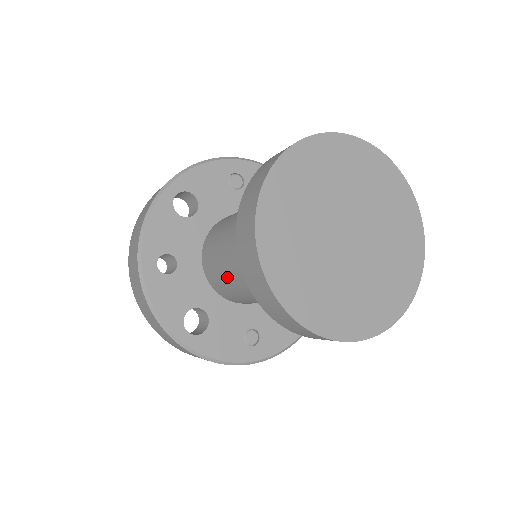
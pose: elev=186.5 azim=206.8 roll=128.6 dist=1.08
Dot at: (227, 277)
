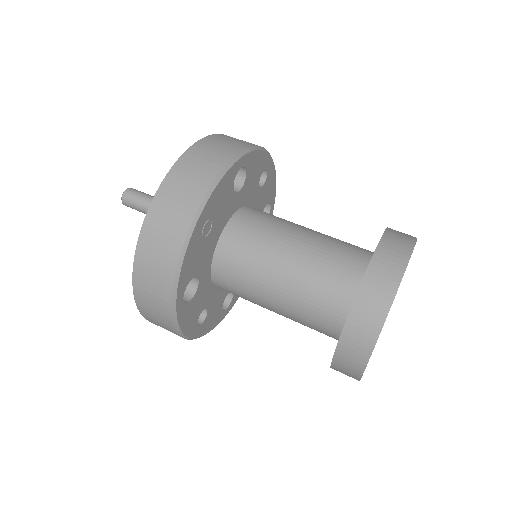
Dot at: occluded
